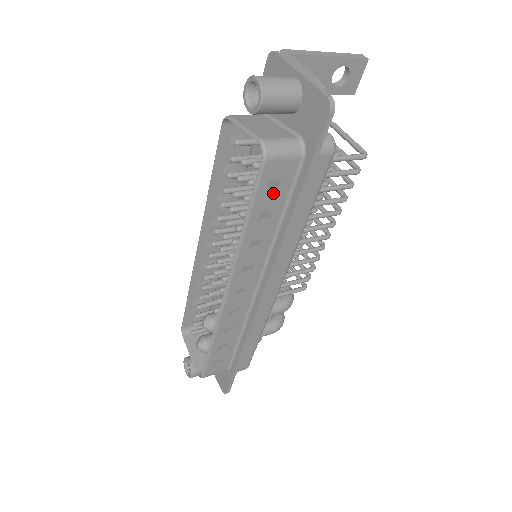
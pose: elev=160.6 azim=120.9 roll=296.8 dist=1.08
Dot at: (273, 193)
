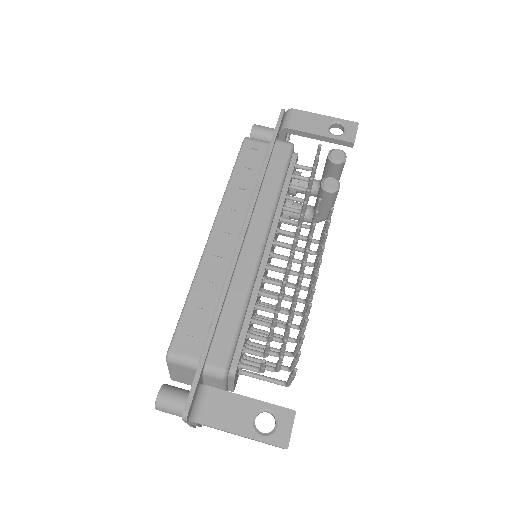
Dot at: occluded
